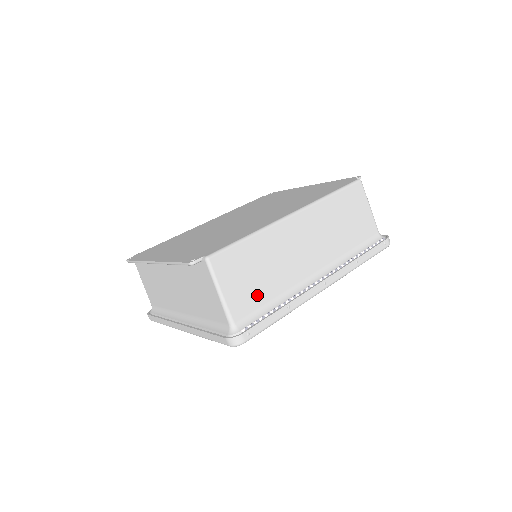
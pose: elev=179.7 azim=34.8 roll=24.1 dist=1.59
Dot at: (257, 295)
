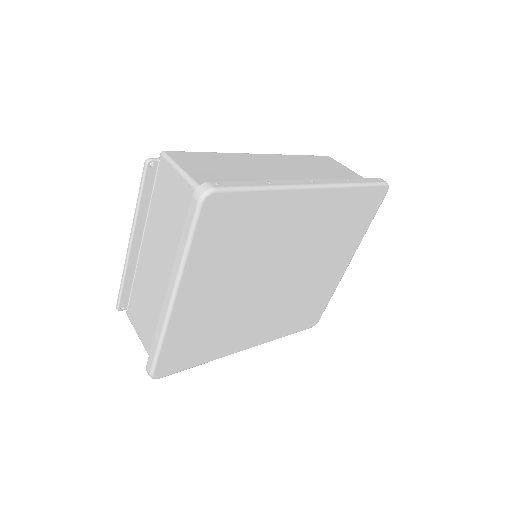
Dot at: (228, 179)
